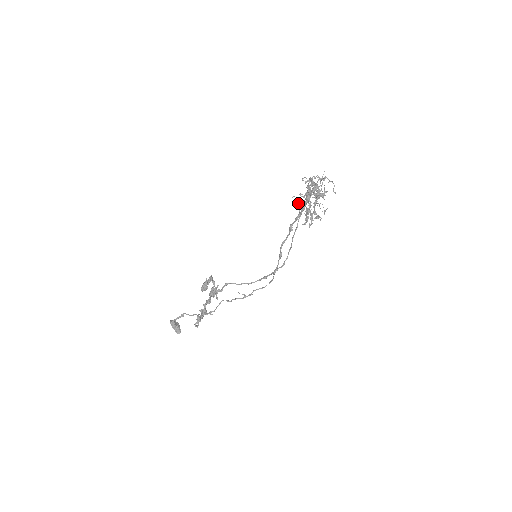
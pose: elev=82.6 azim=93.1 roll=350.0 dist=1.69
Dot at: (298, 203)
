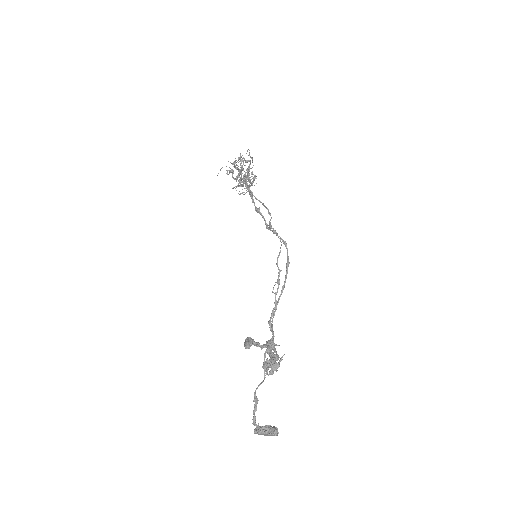
Dot at: occluded
